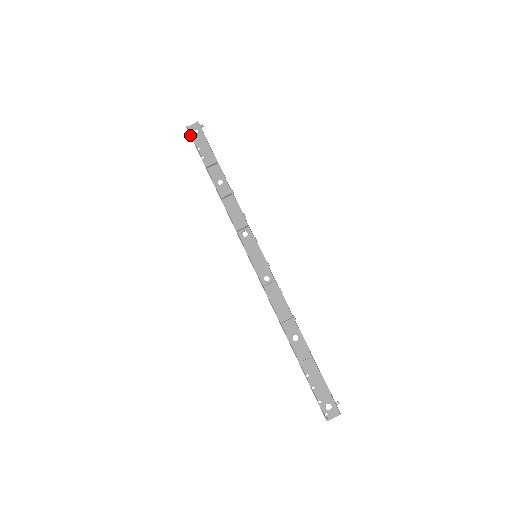
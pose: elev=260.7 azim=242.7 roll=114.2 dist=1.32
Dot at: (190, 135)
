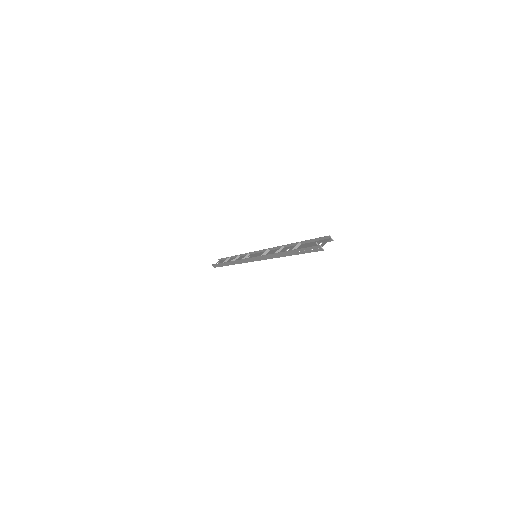
Dot at: (214, 264)
